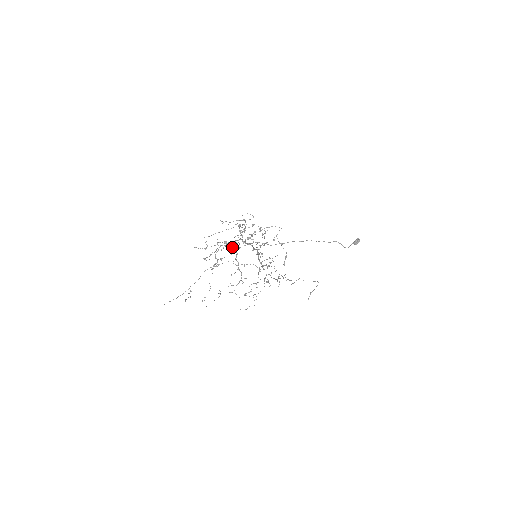
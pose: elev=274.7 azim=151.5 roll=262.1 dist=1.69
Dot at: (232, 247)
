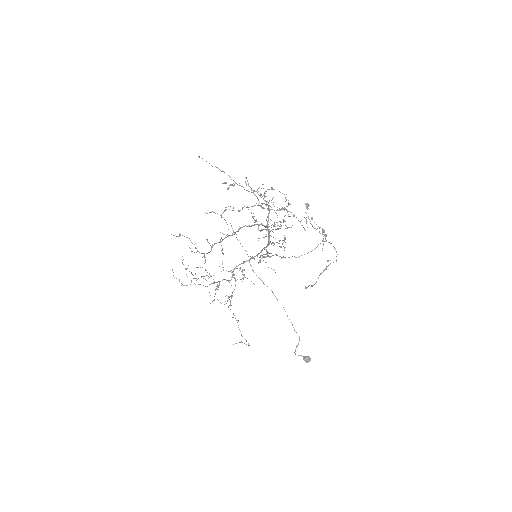
Dot at: occluded
